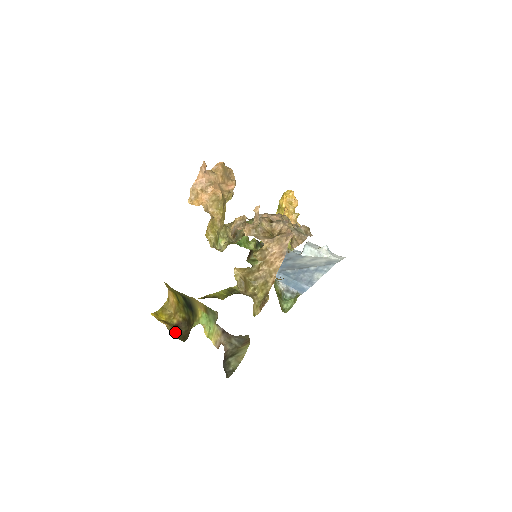
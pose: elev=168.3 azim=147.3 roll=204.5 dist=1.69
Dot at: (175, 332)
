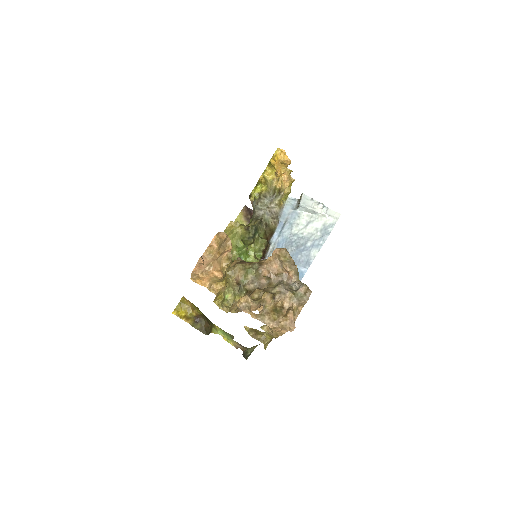
Dot at: (197, 326)
